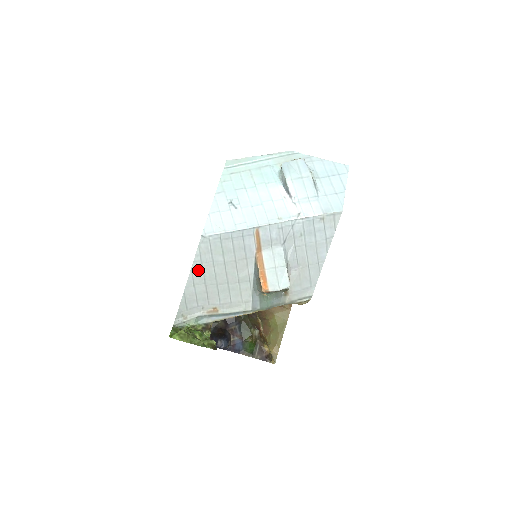
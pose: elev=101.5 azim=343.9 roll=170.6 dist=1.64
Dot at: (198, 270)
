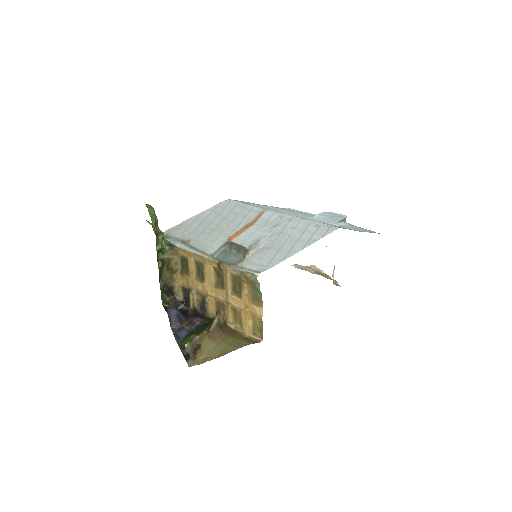
Dot at: (206, 214)
